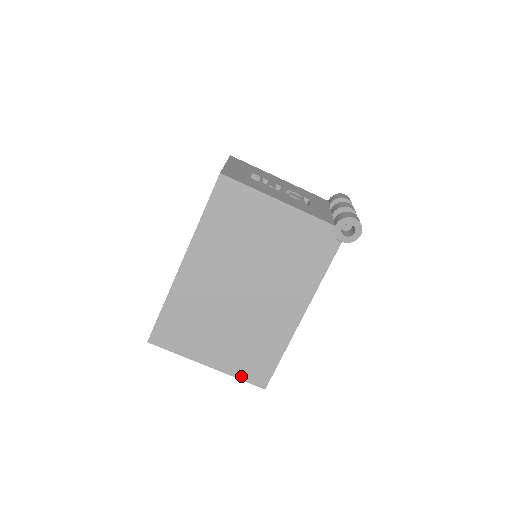
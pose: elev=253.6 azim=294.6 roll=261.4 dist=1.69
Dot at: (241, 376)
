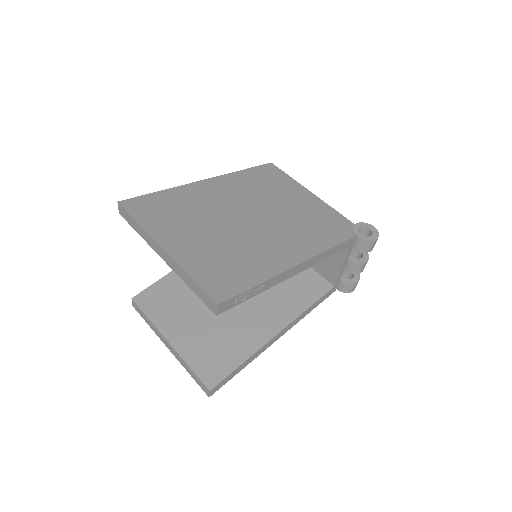
Dot at: (196, 277)
